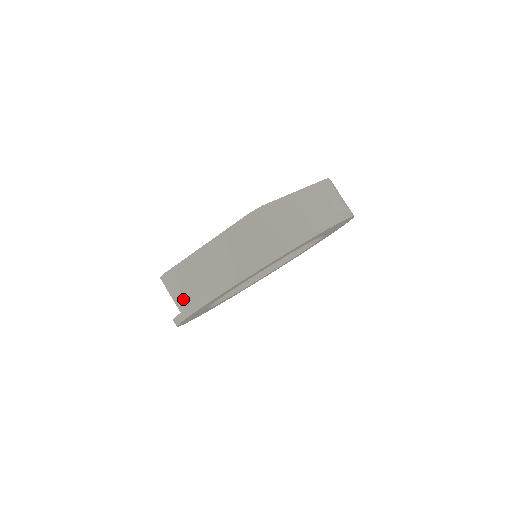
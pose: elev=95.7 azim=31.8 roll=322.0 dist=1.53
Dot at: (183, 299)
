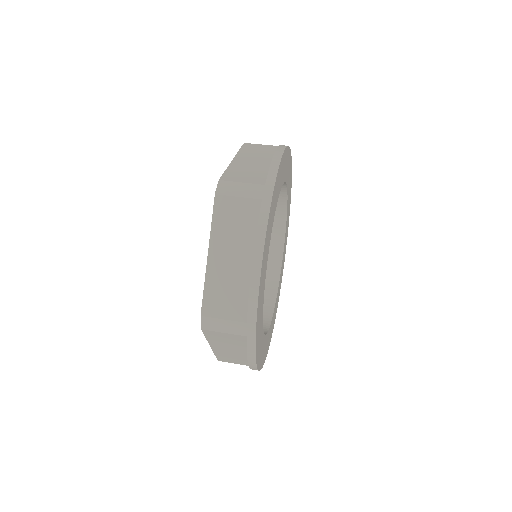
Dot at: (255, 183)
